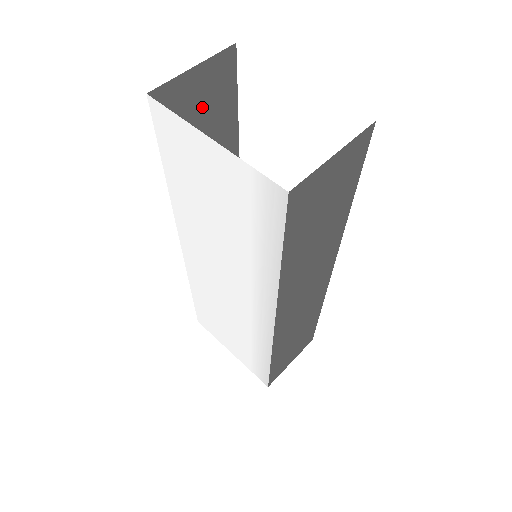
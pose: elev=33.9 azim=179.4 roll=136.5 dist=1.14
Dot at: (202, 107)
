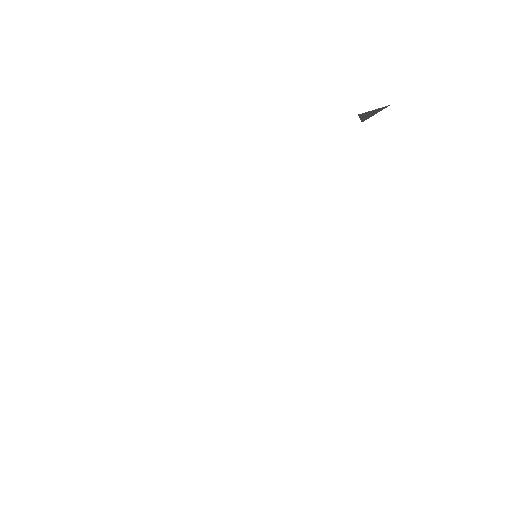
Dot at: occluded
